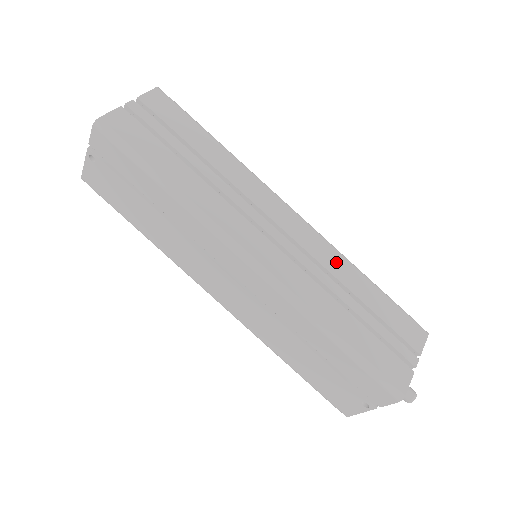
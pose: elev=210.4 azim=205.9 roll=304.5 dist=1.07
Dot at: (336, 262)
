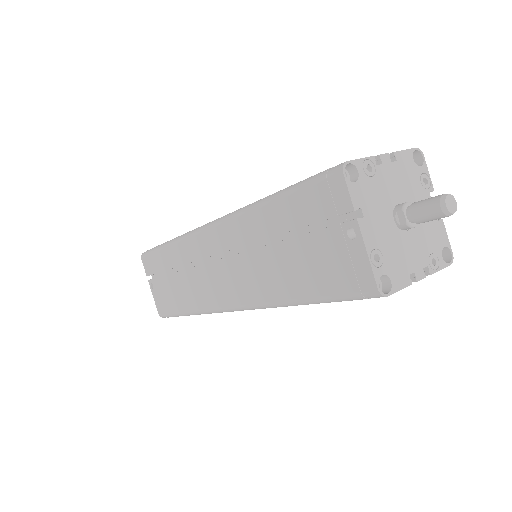
Dot at: occluded
